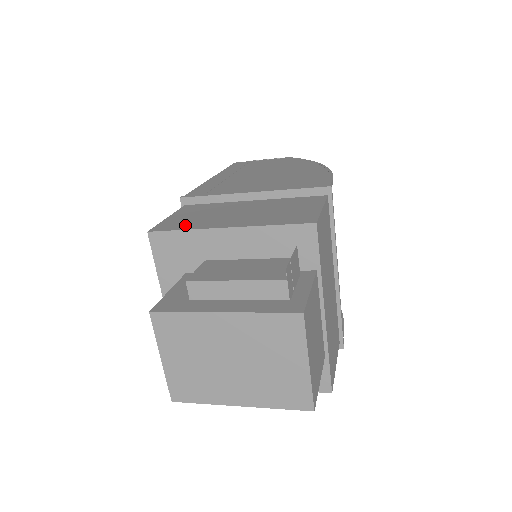
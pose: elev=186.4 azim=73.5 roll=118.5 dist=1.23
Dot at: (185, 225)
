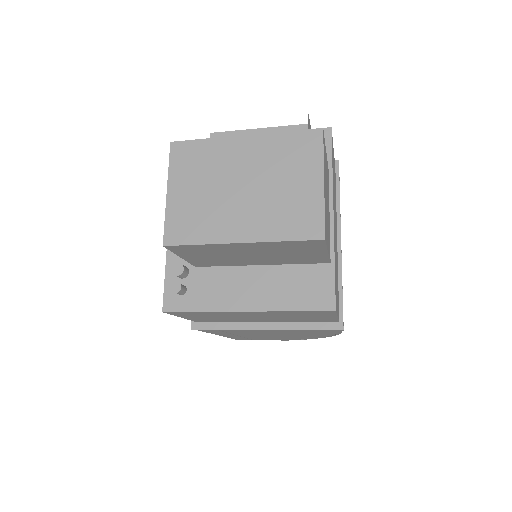
Dot at: occluded
